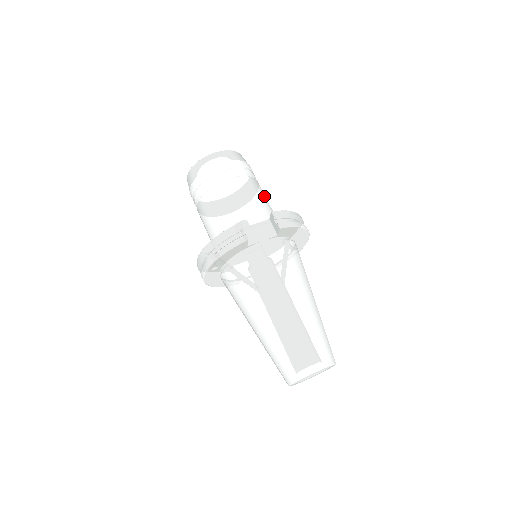
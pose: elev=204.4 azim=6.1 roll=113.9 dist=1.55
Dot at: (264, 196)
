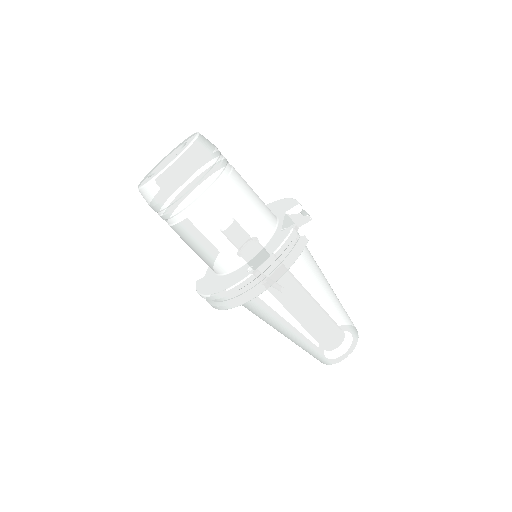
Dot at: occluded
